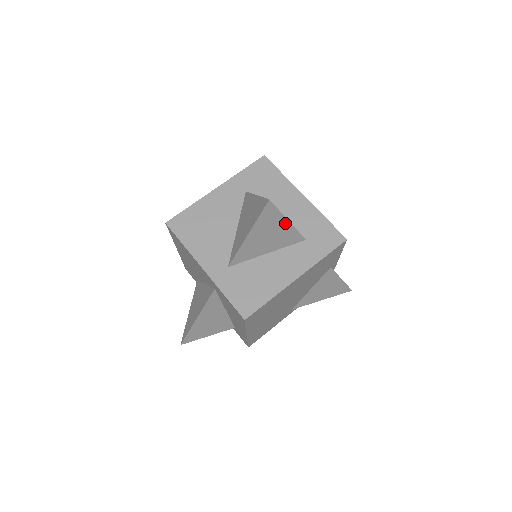
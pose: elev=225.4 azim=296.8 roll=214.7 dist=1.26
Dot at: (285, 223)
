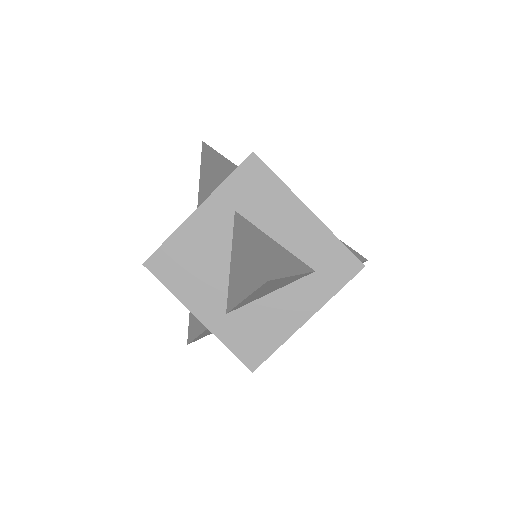
Dot at: (289, 278)
